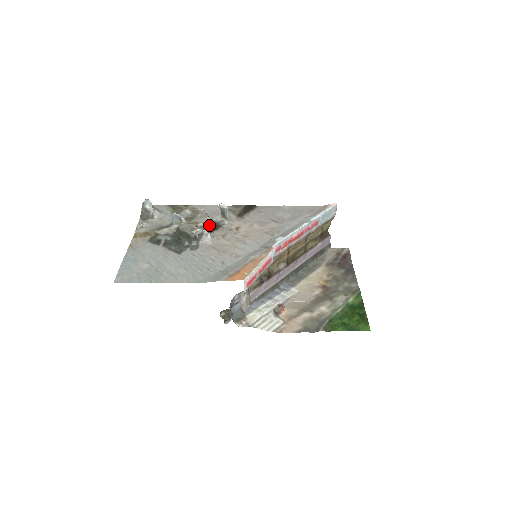
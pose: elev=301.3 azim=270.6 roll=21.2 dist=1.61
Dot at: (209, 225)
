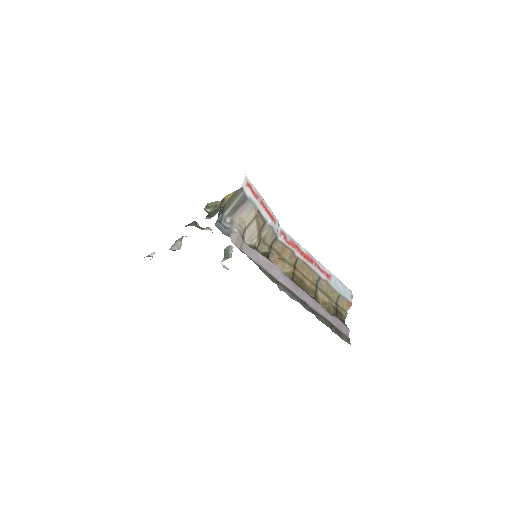
Dot at: occluded
